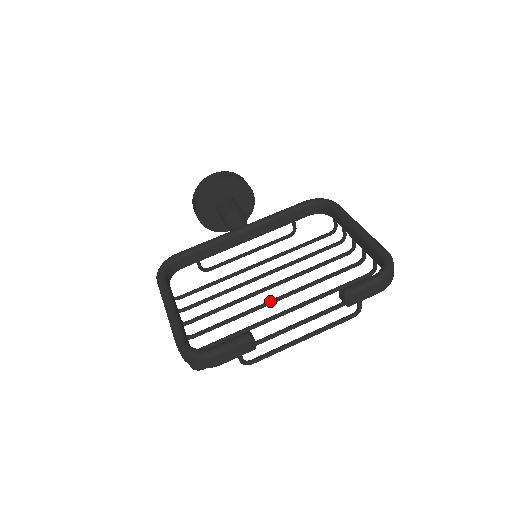
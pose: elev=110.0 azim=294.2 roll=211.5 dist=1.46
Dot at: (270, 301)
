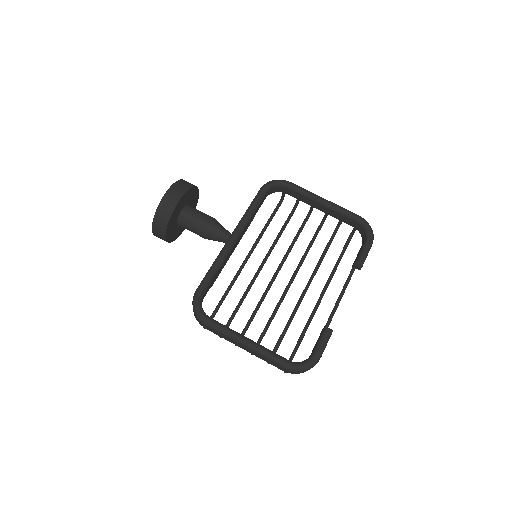
Dot at: (288, 287)
